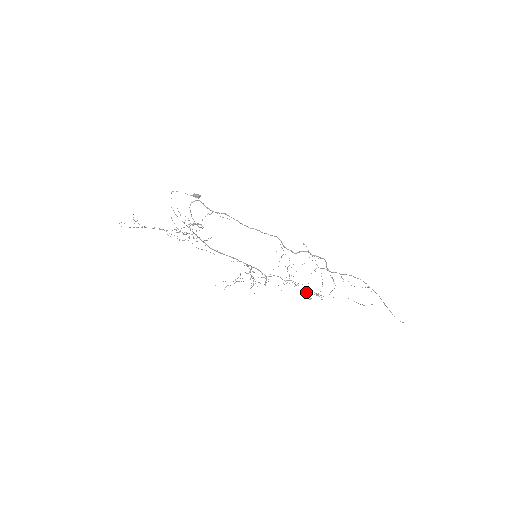
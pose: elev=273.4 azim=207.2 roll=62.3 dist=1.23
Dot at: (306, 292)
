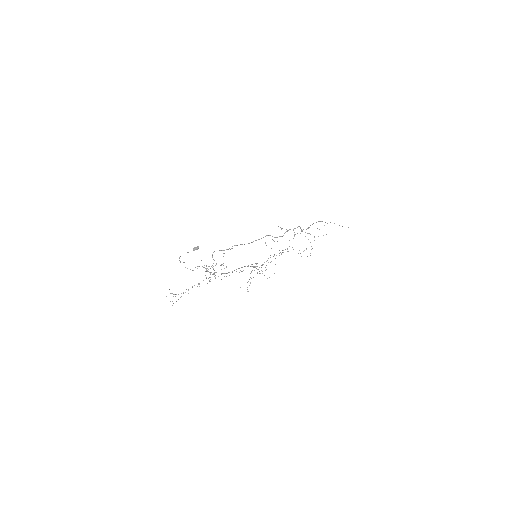
Dot at: occluded
